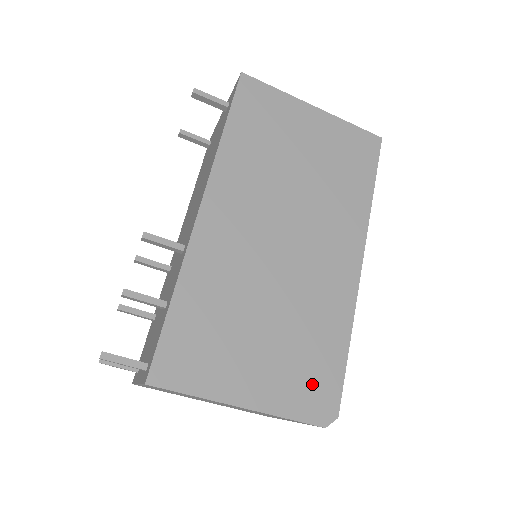
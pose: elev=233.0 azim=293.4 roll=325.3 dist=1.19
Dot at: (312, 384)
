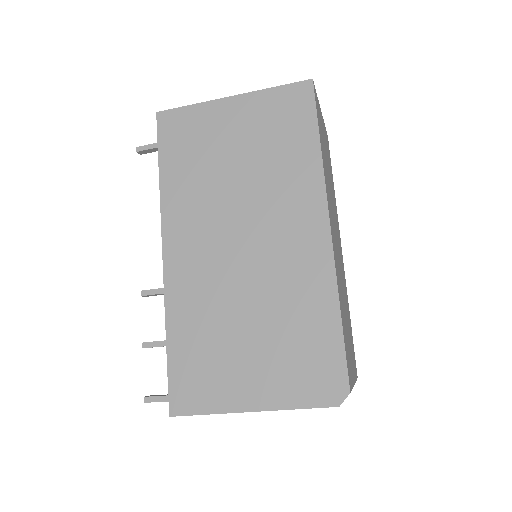
Dot at: (312, 369)
